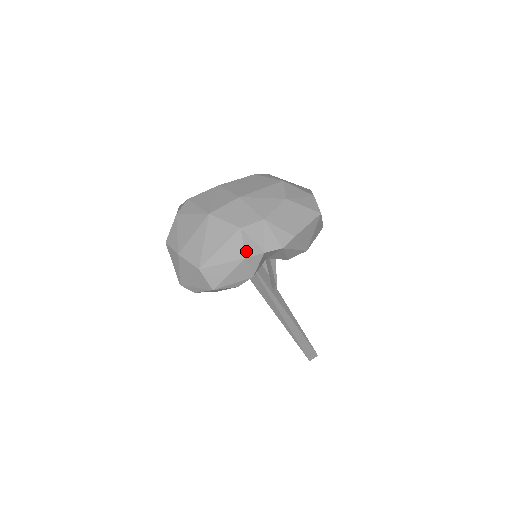
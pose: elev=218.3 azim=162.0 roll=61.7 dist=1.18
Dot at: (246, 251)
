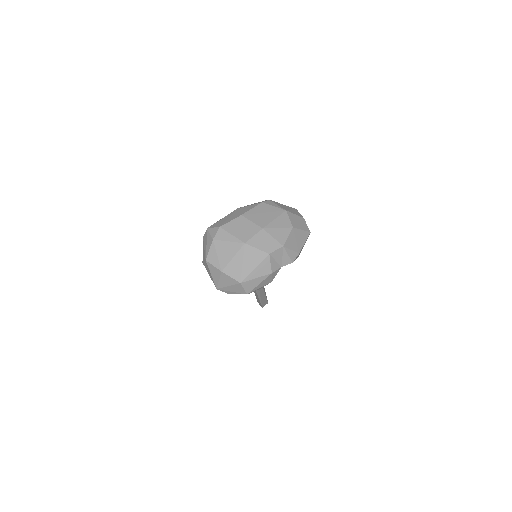
Dot at: (272, 268)
